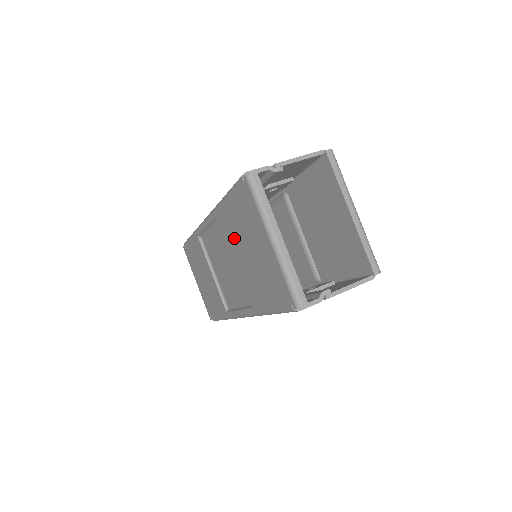
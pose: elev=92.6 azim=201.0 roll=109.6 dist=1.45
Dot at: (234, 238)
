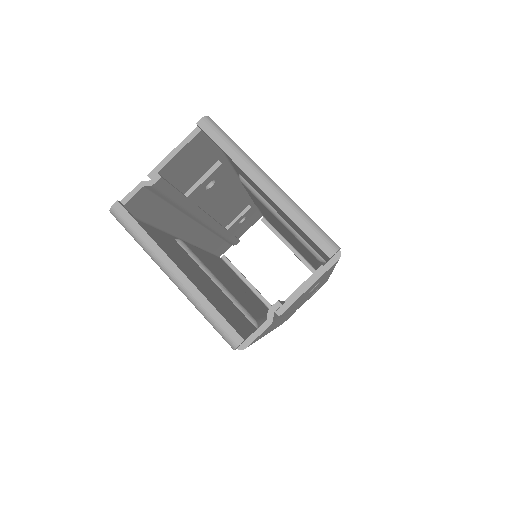
Dot at: occluded
